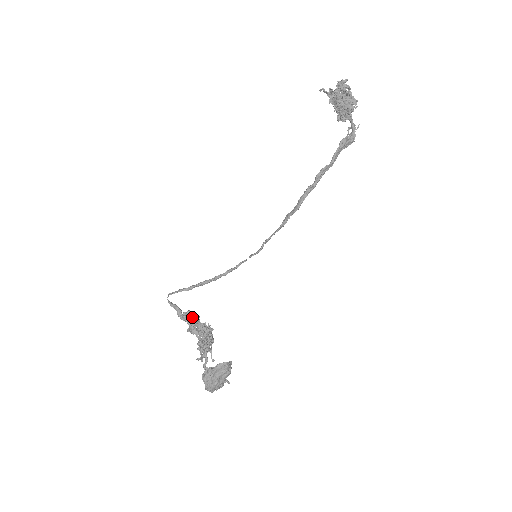
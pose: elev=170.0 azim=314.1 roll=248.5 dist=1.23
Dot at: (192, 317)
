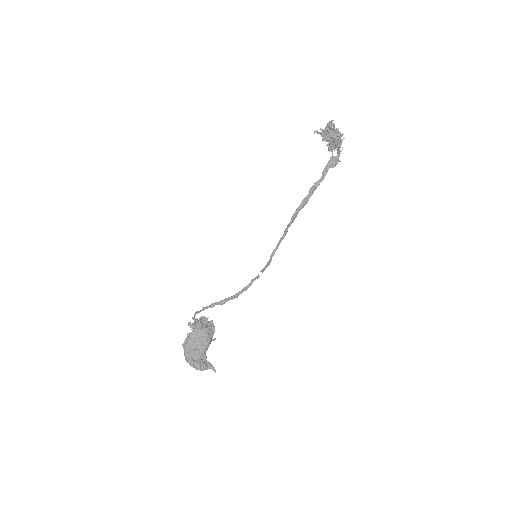
Dot at: occluded
